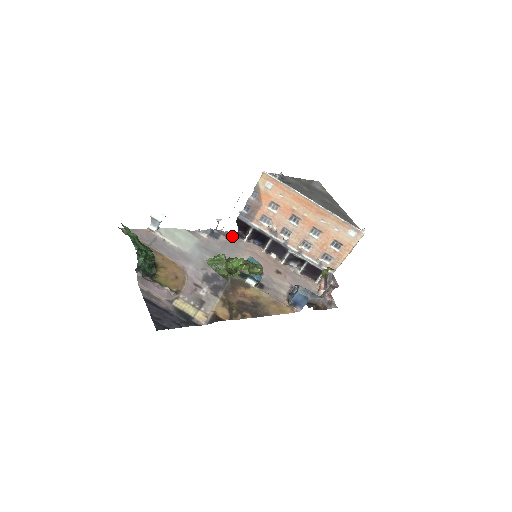
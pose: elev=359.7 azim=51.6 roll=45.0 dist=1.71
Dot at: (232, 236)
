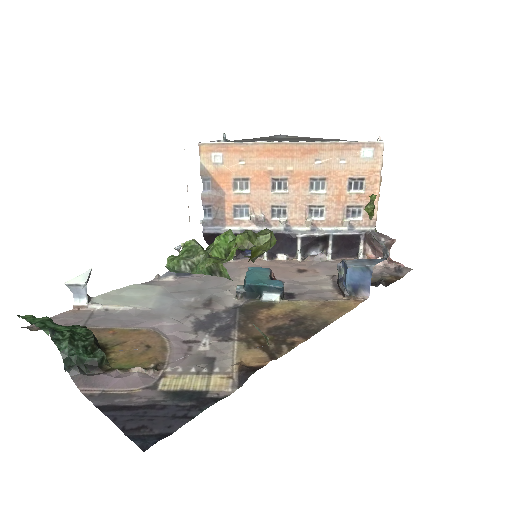
Dot at: occluded
